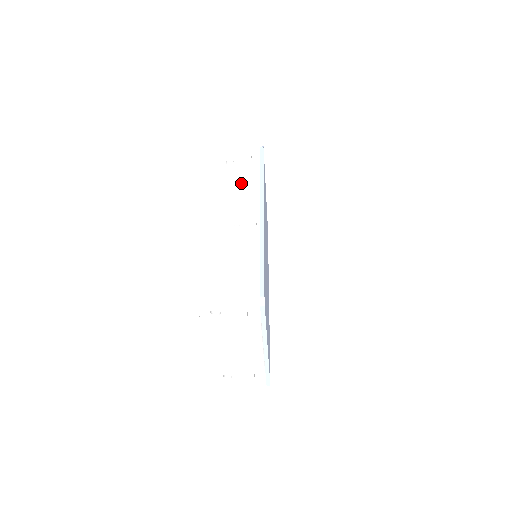
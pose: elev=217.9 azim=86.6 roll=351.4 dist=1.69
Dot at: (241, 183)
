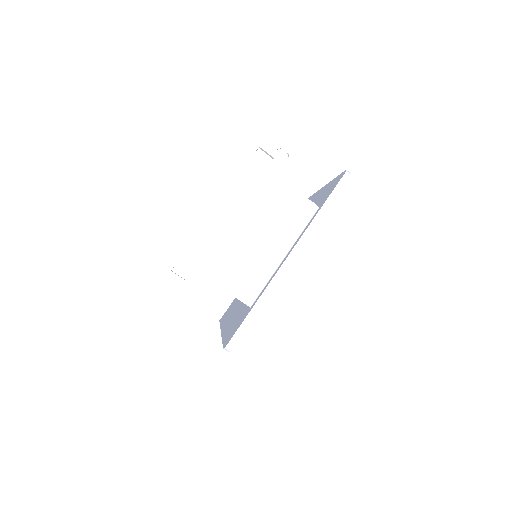
Dot at: occluded
